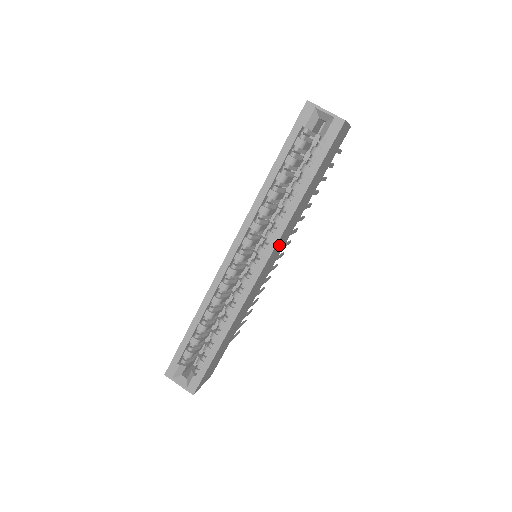
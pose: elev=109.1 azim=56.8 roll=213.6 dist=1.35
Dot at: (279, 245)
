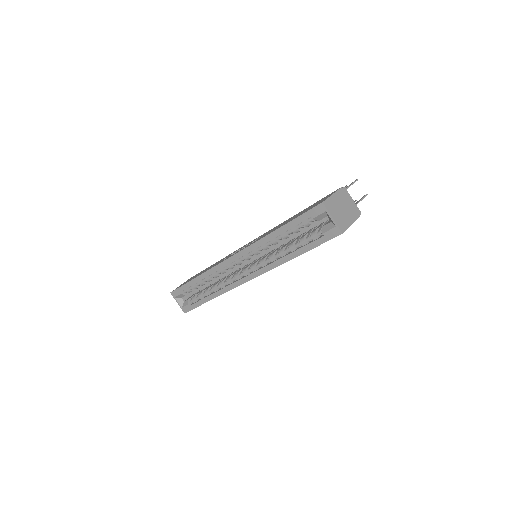
Dot at: occluded
